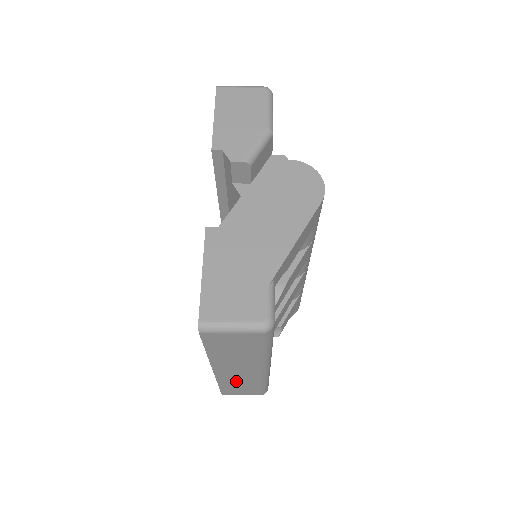
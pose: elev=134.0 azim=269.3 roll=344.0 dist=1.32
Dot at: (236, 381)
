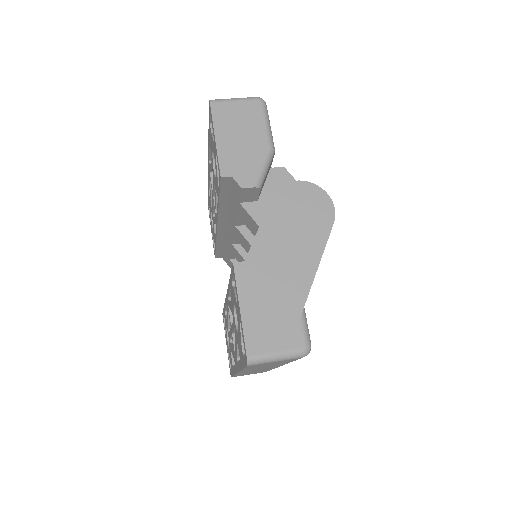
Dot at: occluded
